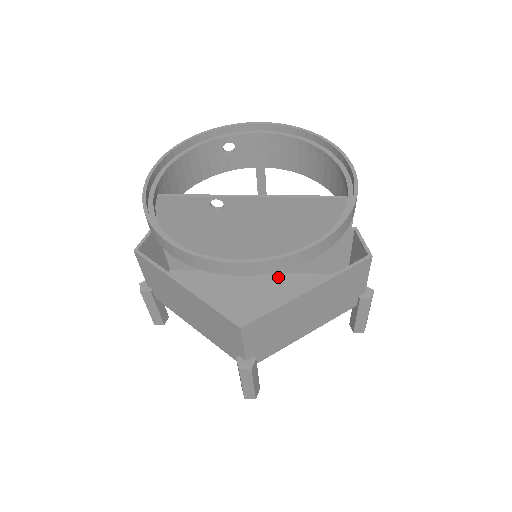
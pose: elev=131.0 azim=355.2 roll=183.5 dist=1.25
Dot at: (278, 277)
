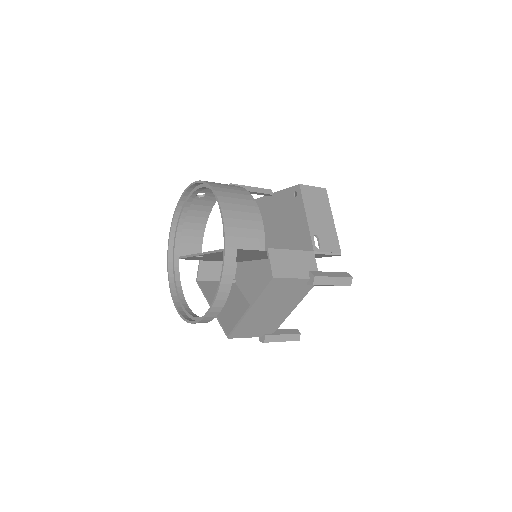
Dot at: occluded
